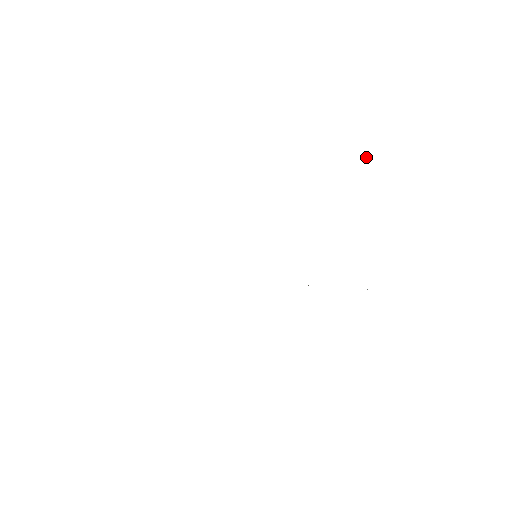
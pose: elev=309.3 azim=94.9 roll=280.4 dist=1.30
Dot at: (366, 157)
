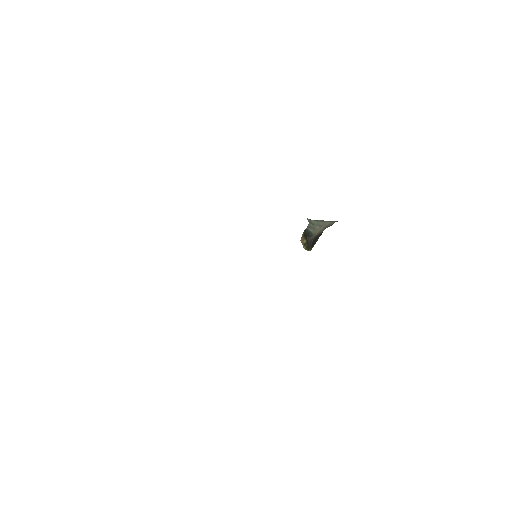
Dot at: (302, 241)
